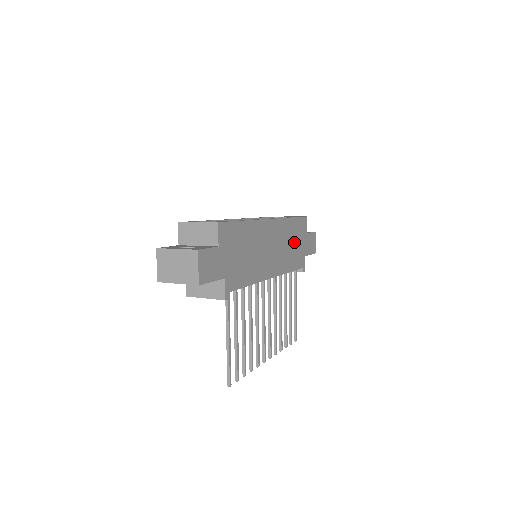
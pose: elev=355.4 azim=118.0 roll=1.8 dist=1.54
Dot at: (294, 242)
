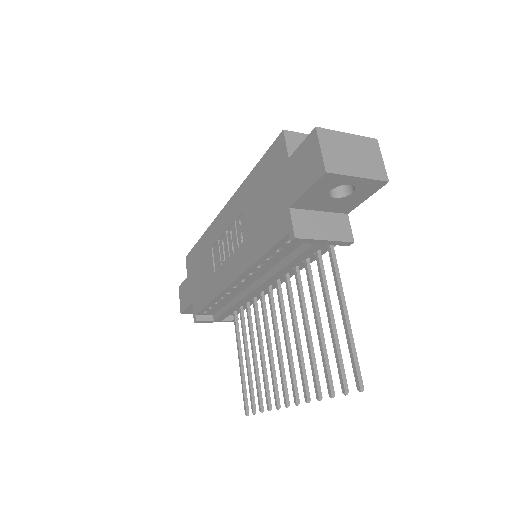
Dot at: occluded
